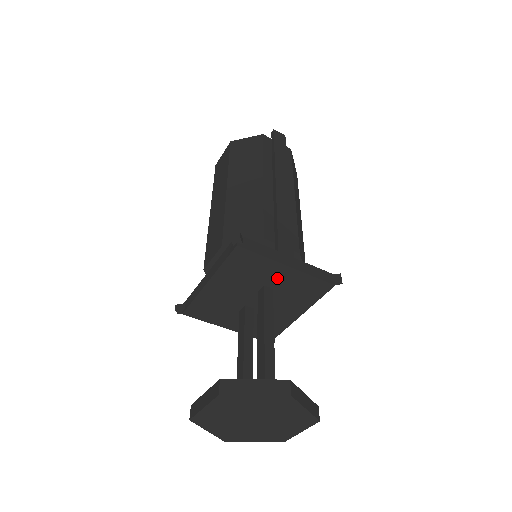
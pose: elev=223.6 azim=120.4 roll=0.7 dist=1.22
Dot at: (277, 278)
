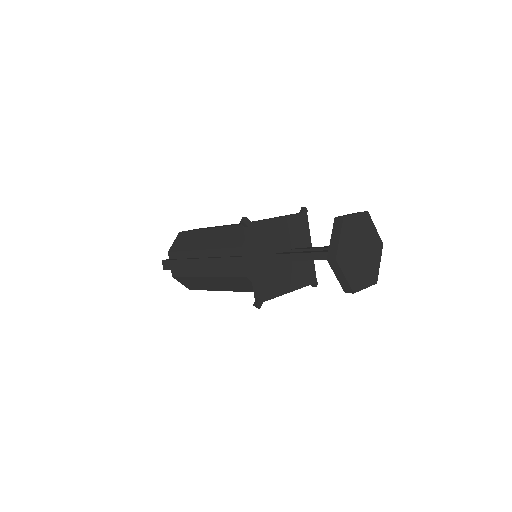
Dot at: occluded
